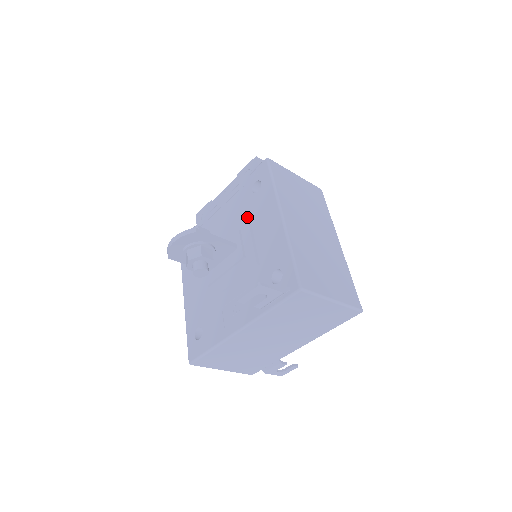
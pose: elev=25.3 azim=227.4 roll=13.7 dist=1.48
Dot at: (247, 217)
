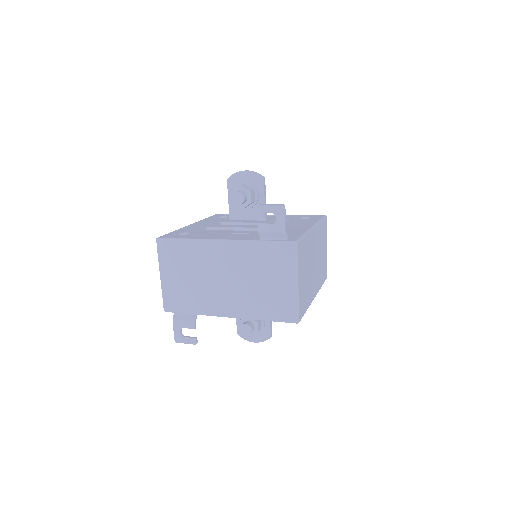
Dot at: (287, 218)
